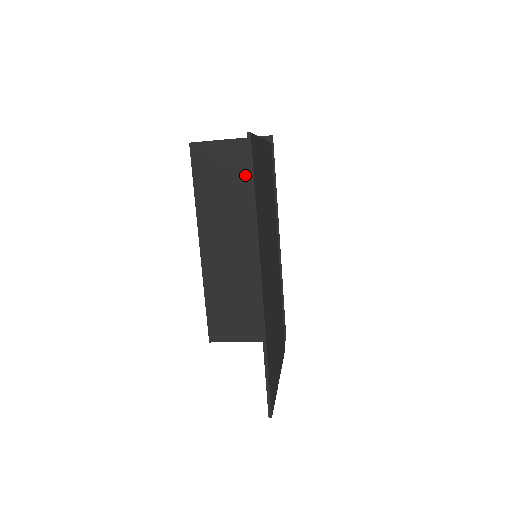
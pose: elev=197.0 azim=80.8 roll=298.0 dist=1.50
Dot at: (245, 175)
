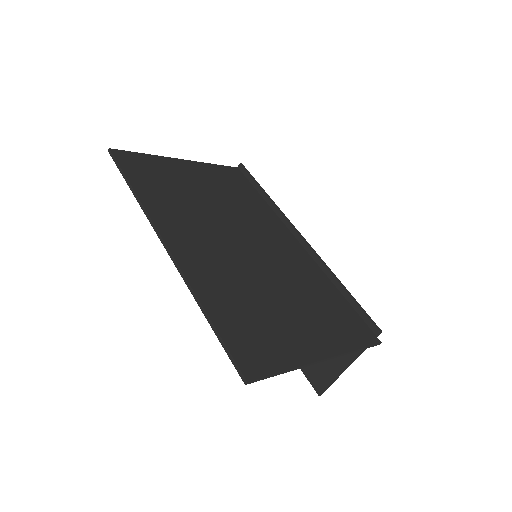
Dot at: occluded
